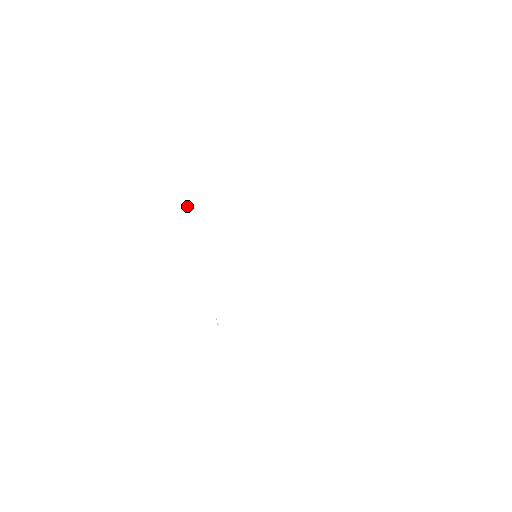
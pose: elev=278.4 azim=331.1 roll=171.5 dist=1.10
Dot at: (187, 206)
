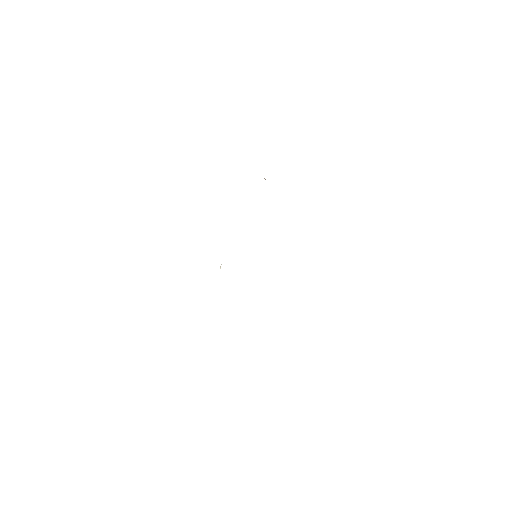
Dot at: occluded
